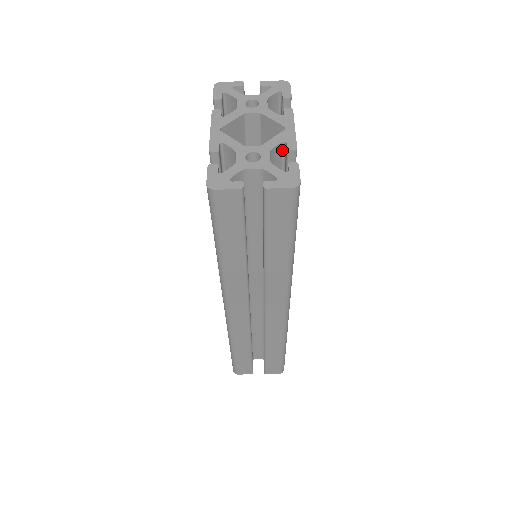
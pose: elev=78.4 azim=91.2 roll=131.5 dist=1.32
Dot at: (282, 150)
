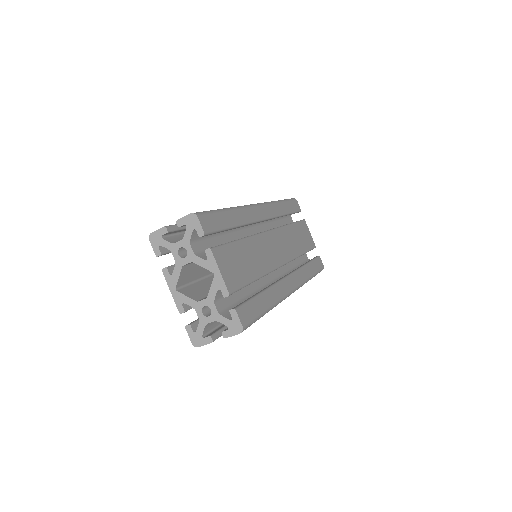
Dot at: occluded
